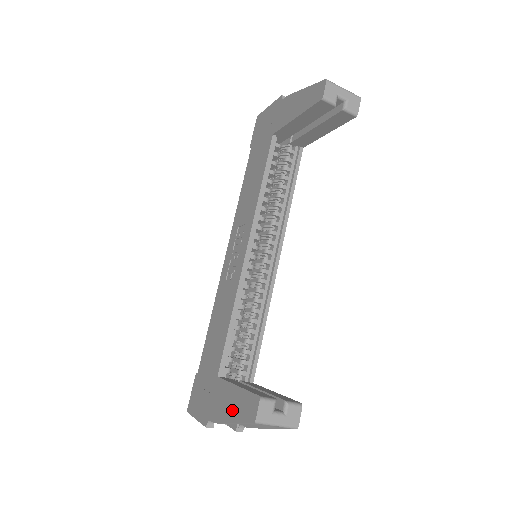
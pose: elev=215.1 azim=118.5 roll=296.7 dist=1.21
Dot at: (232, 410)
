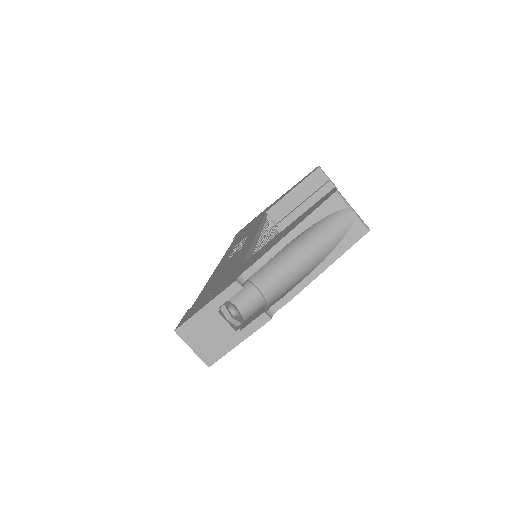
Dot at: (290, 228)
